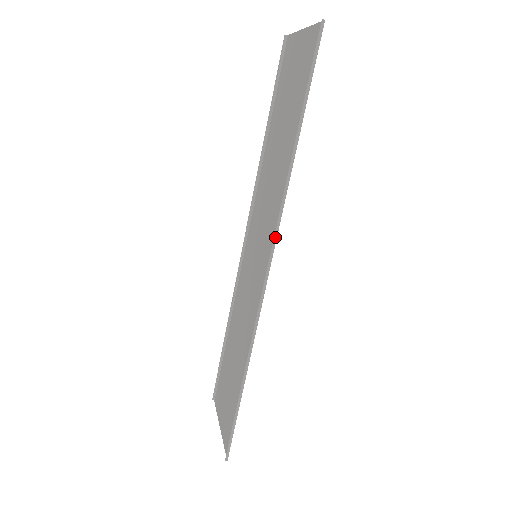
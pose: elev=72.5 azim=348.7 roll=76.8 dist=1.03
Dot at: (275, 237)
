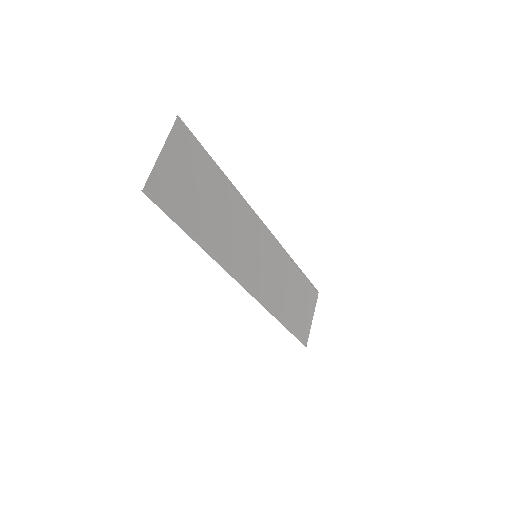
Dot at: (231, 276)
